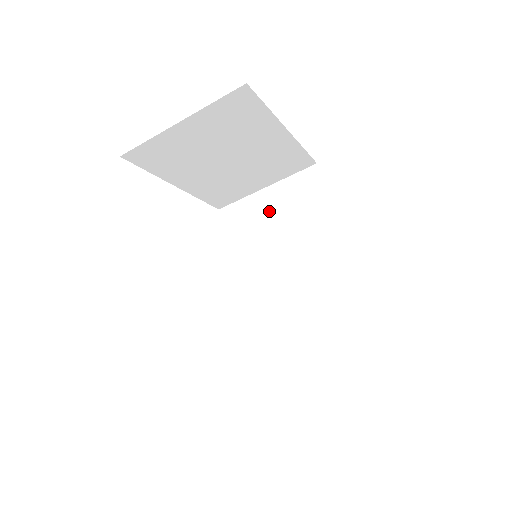
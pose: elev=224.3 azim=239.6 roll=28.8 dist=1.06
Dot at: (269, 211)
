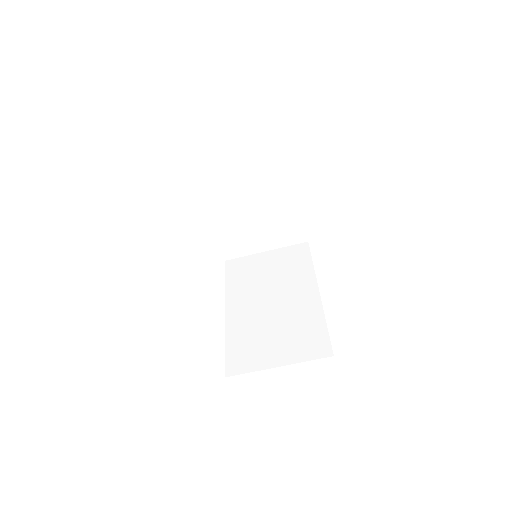
Dot at: (265, 264)
